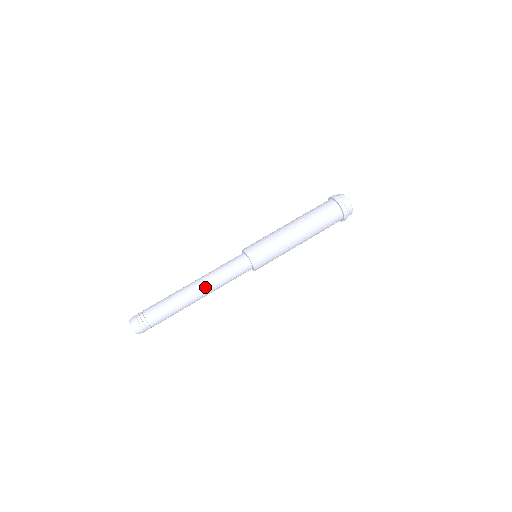
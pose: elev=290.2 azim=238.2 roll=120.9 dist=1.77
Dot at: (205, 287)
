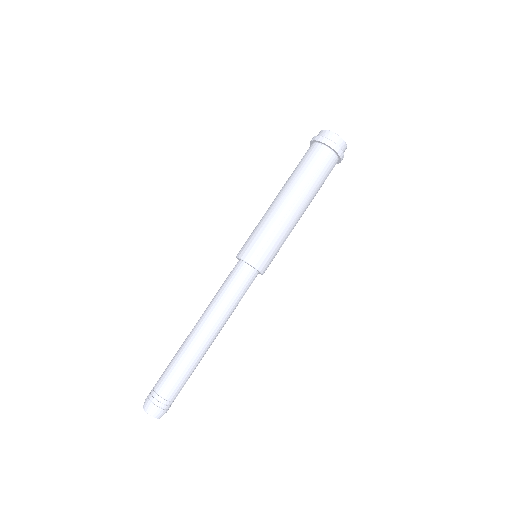
Dot at: (220, 329)
